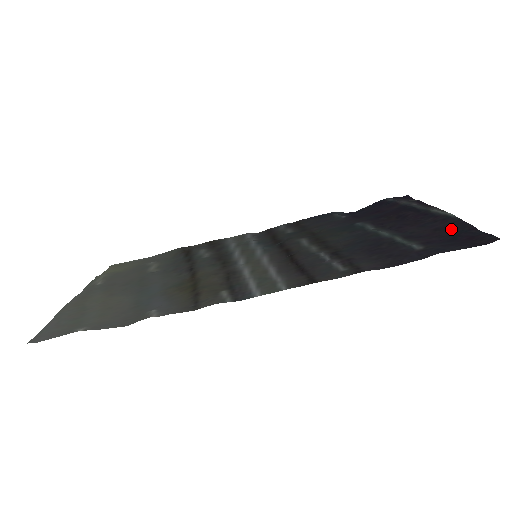
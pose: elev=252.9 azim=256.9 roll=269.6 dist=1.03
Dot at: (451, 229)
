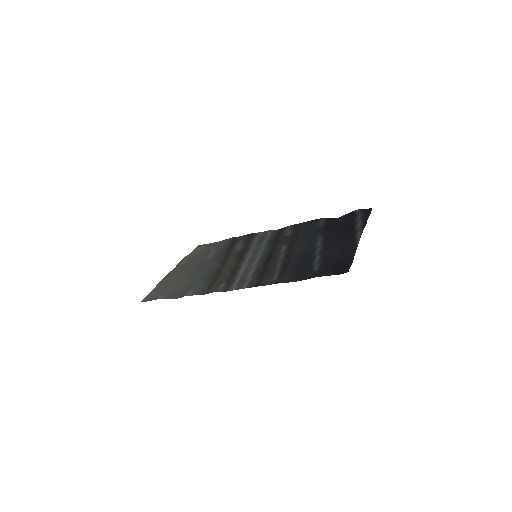
Dot at: (346, 255)
